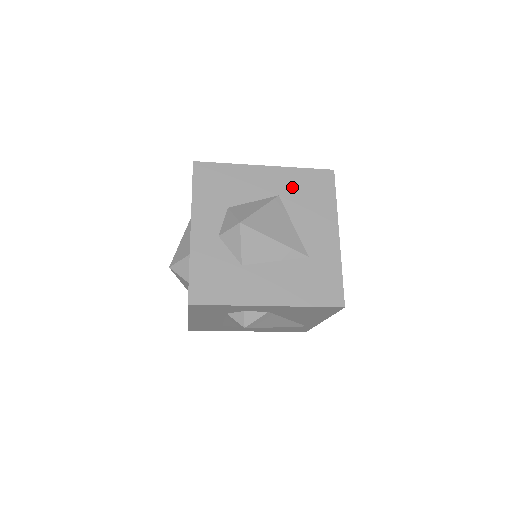
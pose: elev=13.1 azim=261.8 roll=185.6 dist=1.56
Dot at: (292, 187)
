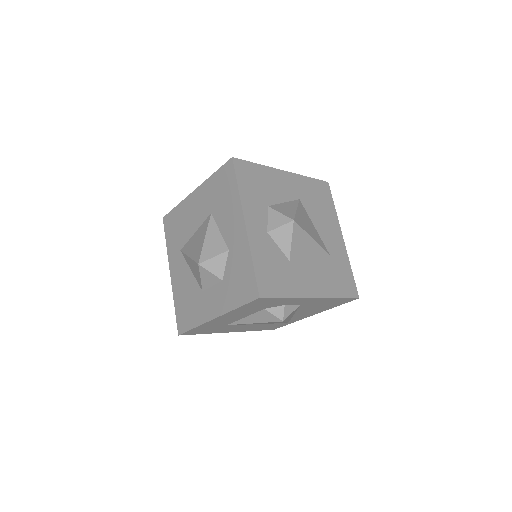
Dot at: (306, 193)
